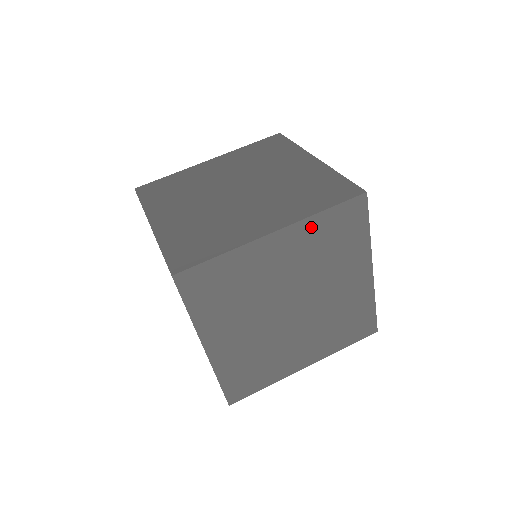
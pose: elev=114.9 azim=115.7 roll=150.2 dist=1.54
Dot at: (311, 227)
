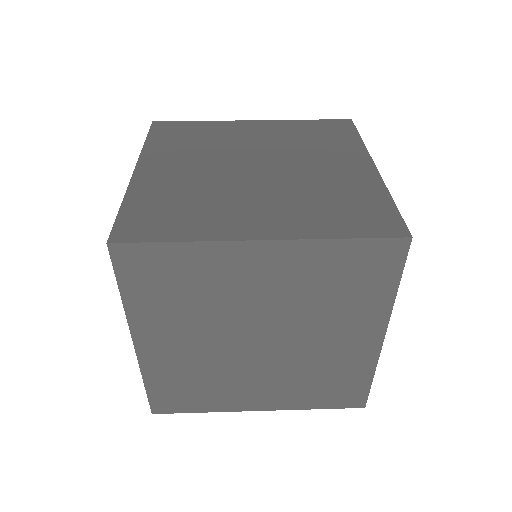
Dot at: (316, 253)
